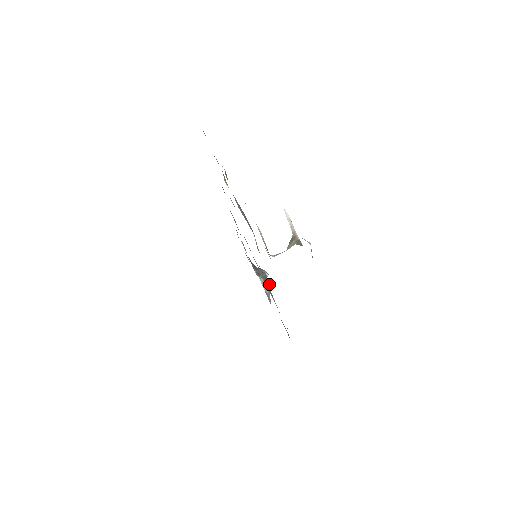
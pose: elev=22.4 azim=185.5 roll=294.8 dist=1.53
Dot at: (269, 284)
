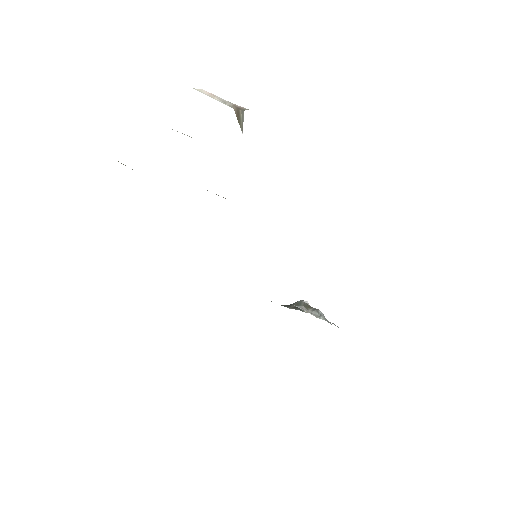
Dot at: (317, 309)
